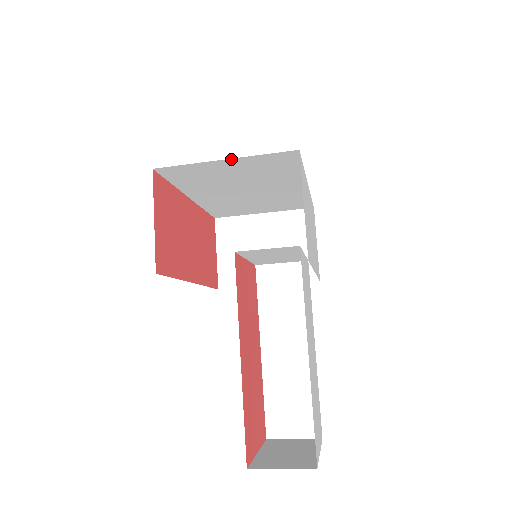
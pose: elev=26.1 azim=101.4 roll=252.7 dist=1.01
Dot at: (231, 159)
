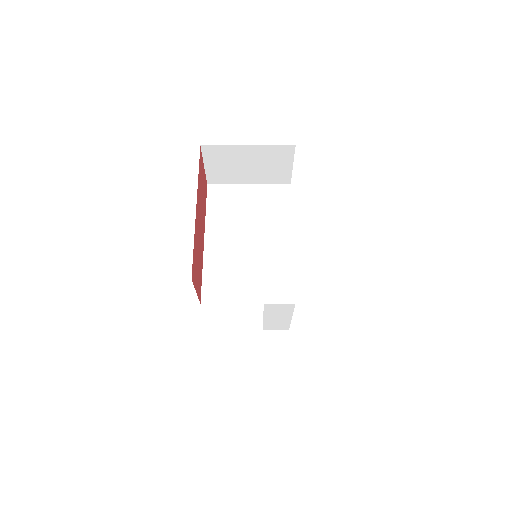
Dot at: occluded
